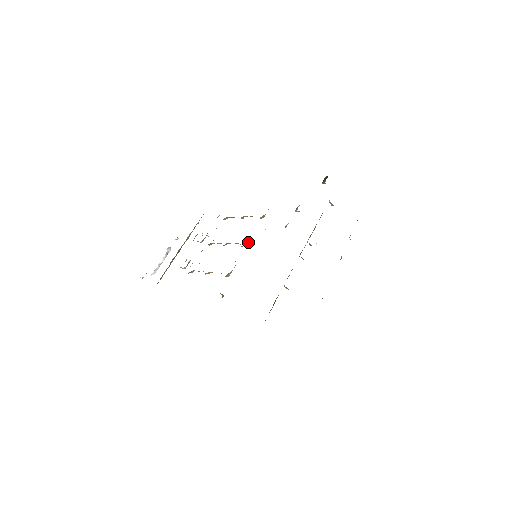
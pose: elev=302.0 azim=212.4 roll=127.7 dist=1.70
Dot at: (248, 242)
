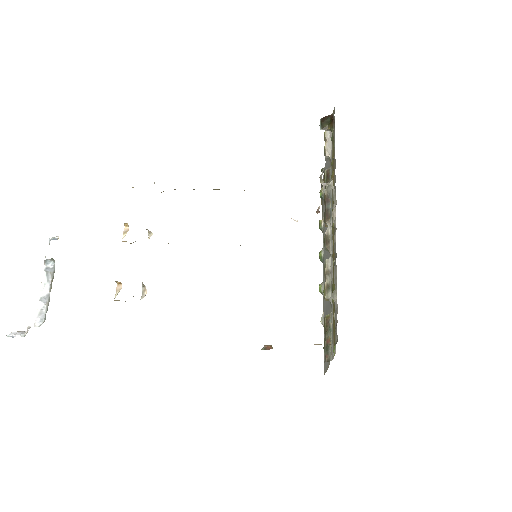
Dot at: occluded
